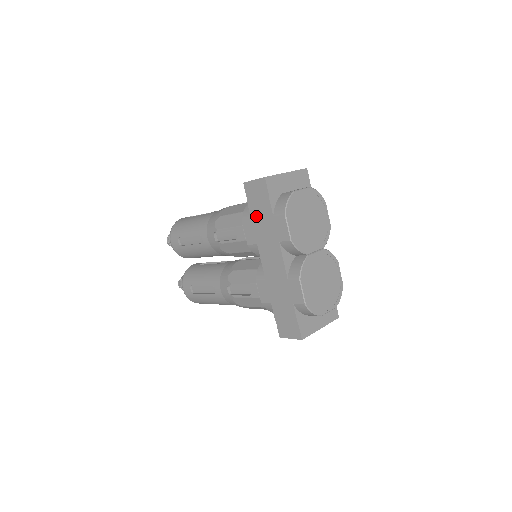
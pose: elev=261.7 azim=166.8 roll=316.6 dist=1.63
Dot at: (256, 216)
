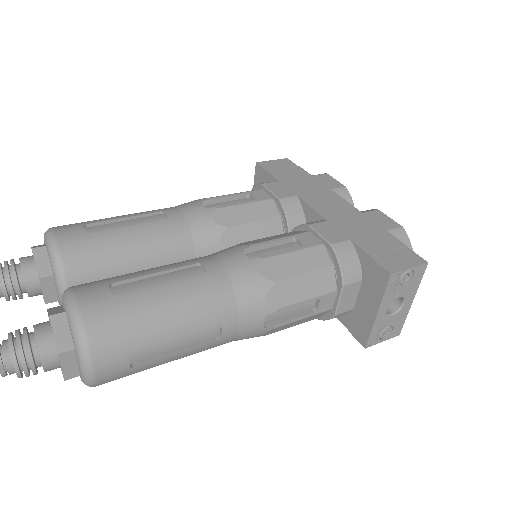
Dot at: (286, 178)
